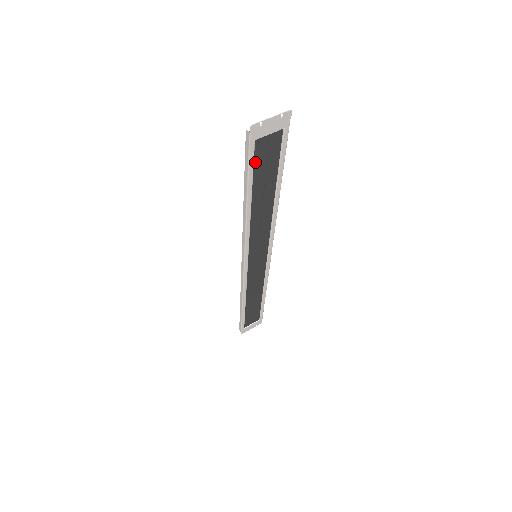
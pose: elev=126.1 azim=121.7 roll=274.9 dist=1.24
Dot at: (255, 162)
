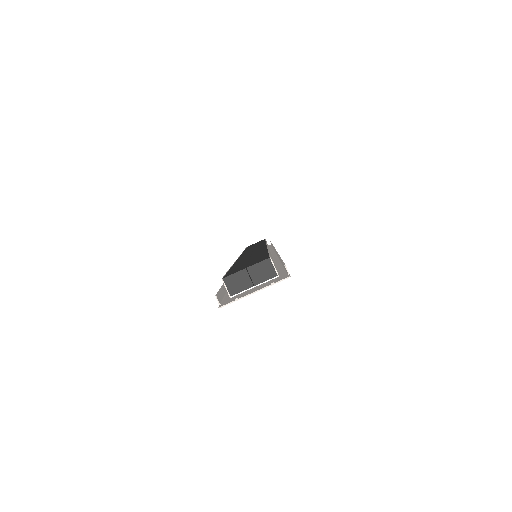
Dot at: occluded
